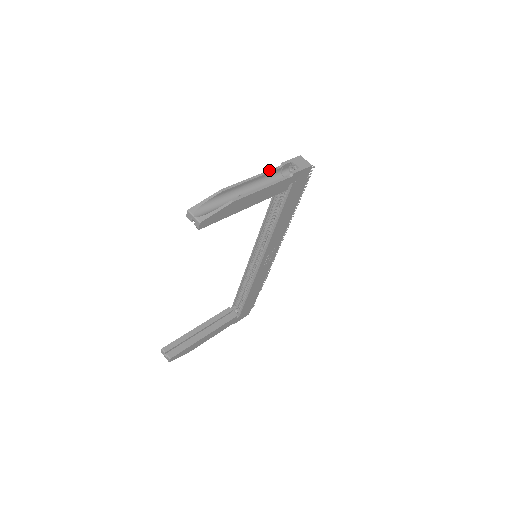
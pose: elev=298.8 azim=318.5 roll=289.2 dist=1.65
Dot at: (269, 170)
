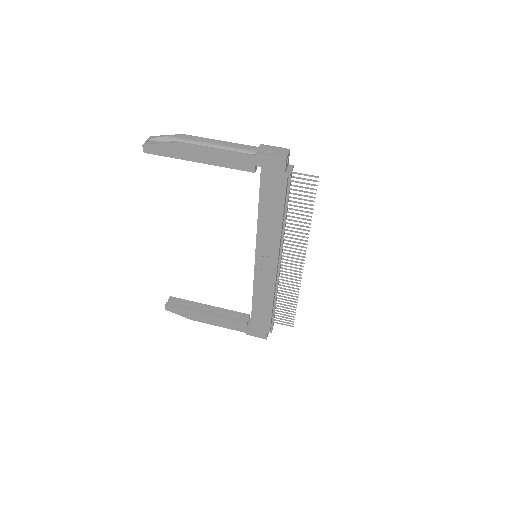
Dot at: occluded
